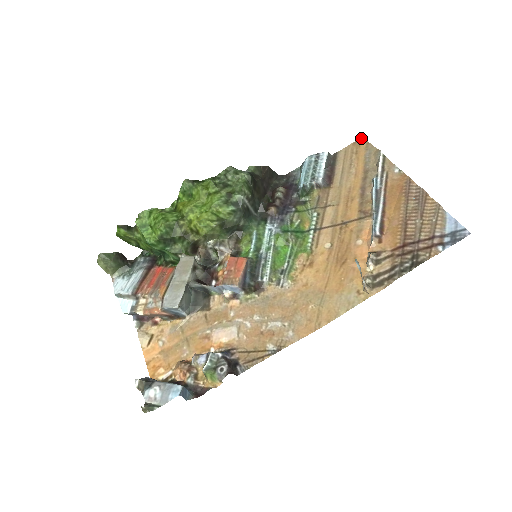
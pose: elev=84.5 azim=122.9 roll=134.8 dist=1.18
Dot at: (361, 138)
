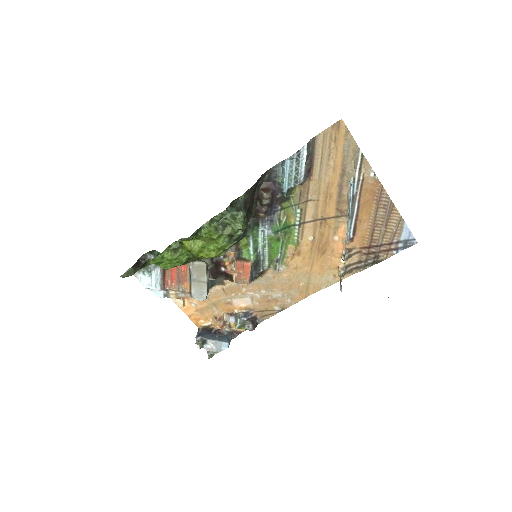
Dot at: (340, 121)
